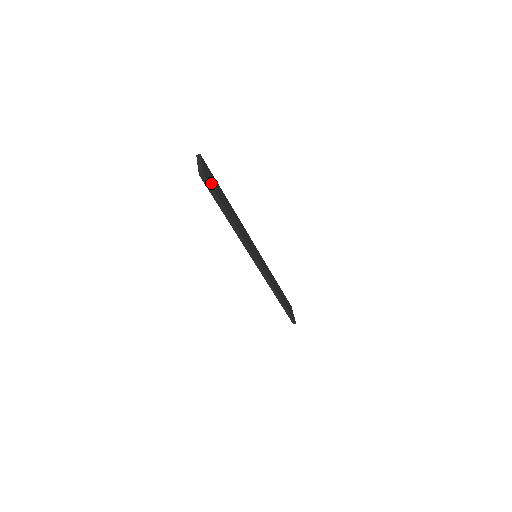
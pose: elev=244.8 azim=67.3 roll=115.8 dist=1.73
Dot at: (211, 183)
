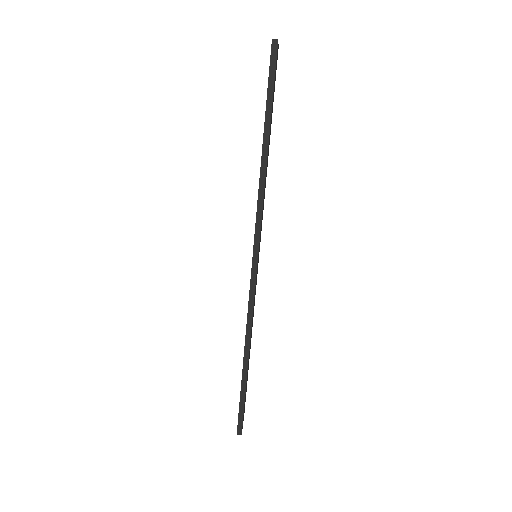
Dot at: (275, 73)
